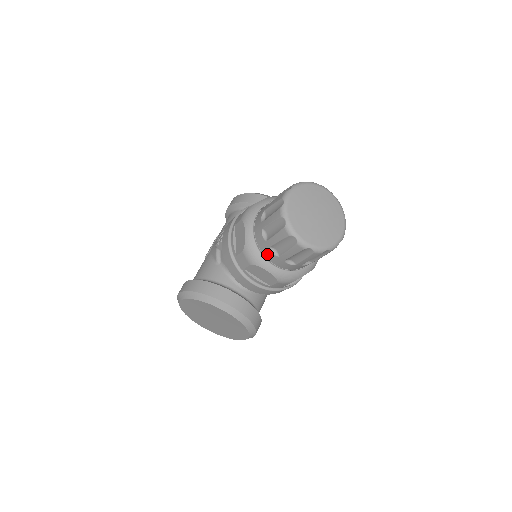
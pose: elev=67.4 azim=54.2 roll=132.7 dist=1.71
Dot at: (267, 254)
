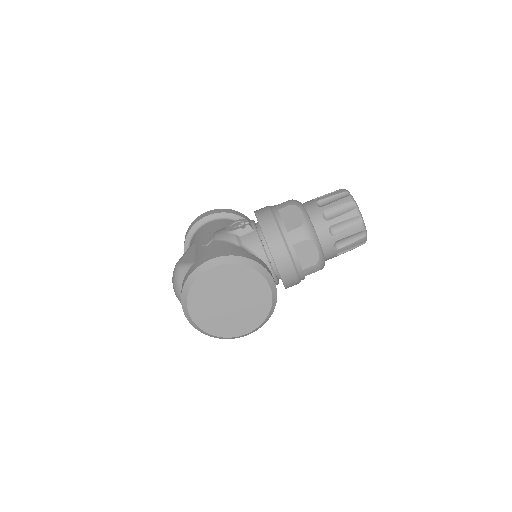
Dot at: (322, 233)
